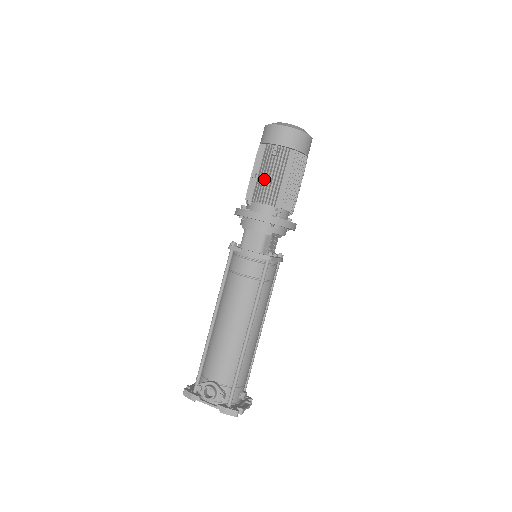
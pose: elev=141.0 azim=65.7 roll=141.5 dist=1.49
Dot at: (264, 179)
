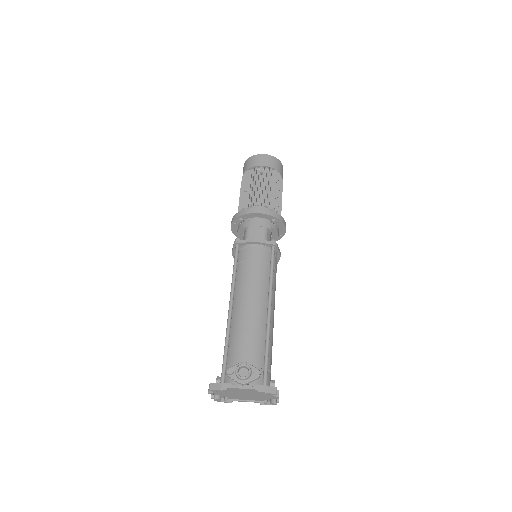
Dot at: (257, 188)
